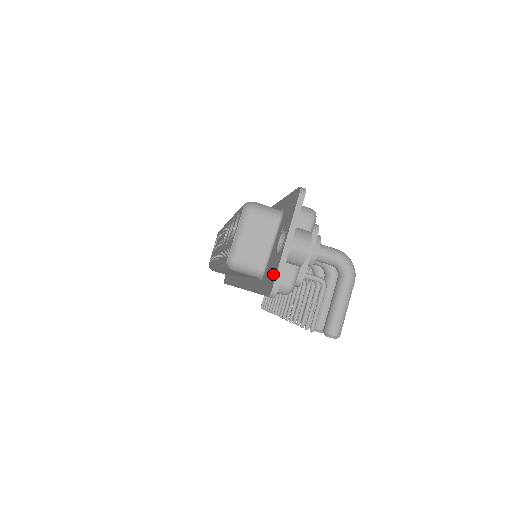
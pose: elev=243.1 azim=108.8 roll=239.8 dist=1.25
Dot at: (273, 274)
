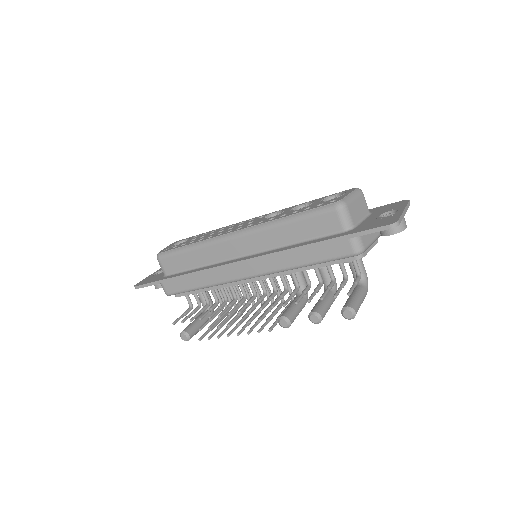
Dot at: (390, 219)
